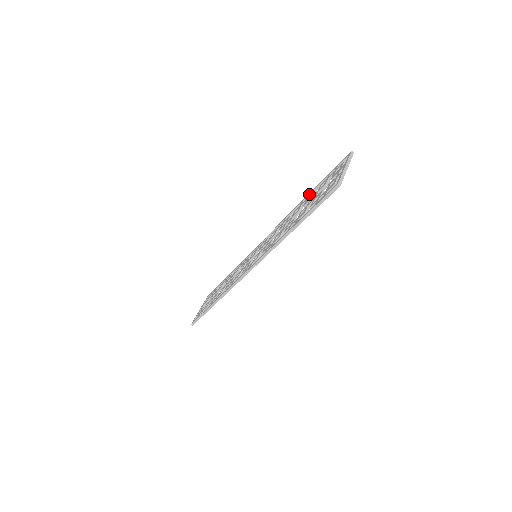
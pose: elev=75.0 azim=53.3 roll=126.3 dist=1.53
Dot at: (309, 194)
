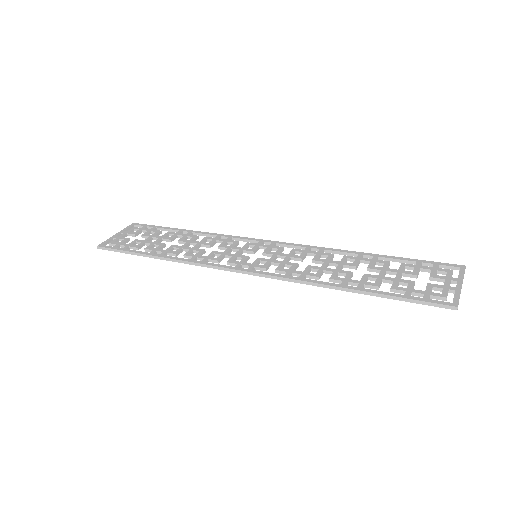
Dot at: (377, 256)
